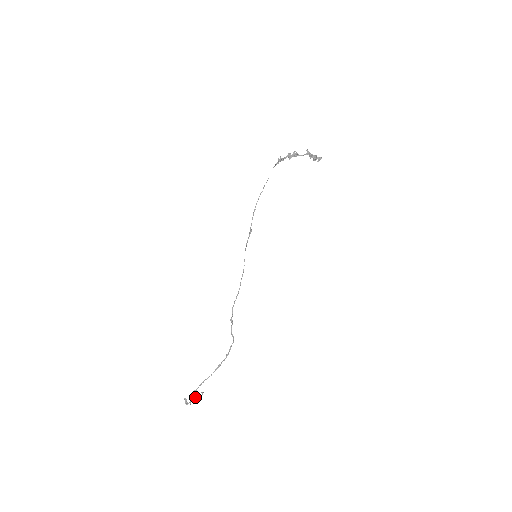
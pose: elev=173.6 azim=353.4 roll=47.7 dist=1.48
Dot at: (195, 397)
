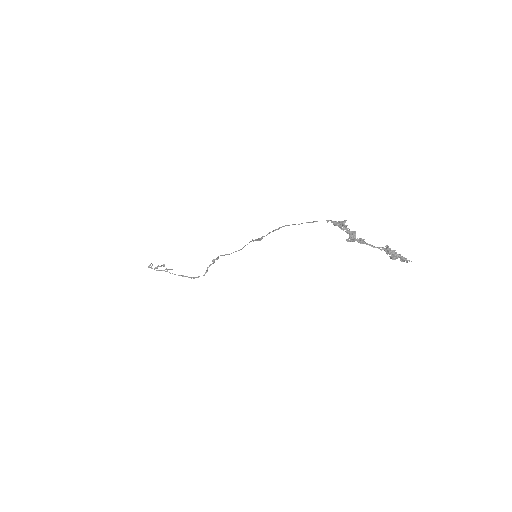
Dot at: (164, 265)
